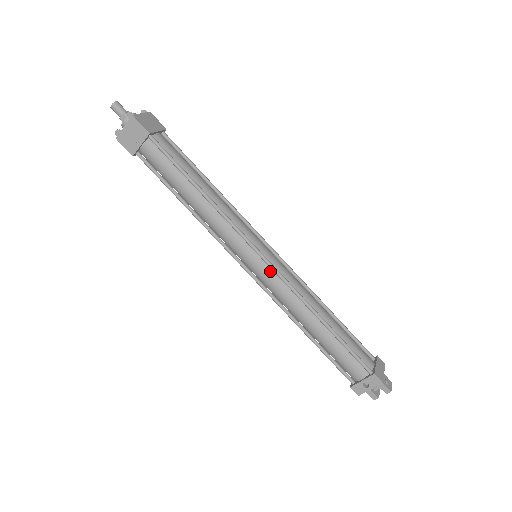
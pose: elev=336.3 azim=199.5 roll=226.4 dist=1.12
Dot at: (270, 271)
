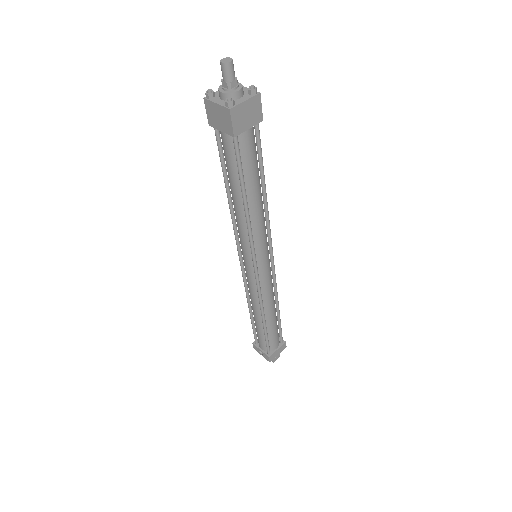
Dot at: (254, 278)
